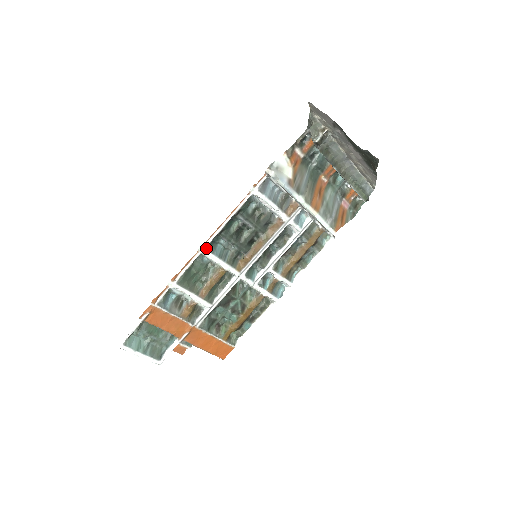
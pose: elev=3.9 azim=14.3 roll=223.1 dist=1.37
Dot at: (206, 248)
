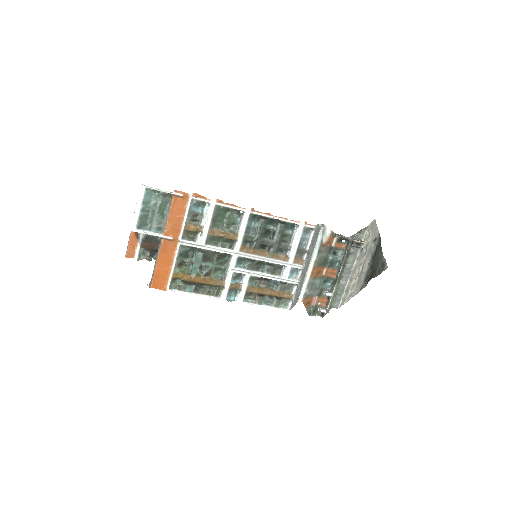
Dot at: (250, 213)
